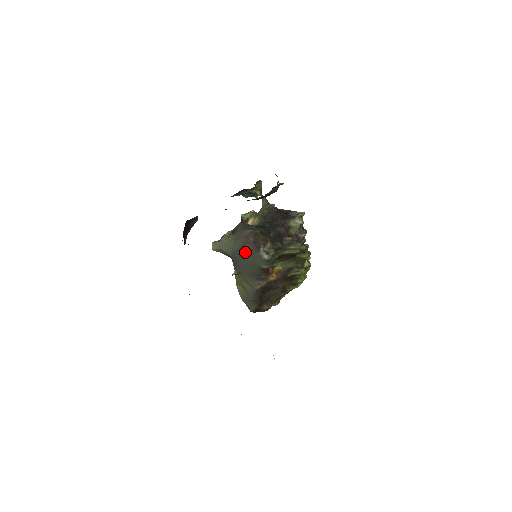
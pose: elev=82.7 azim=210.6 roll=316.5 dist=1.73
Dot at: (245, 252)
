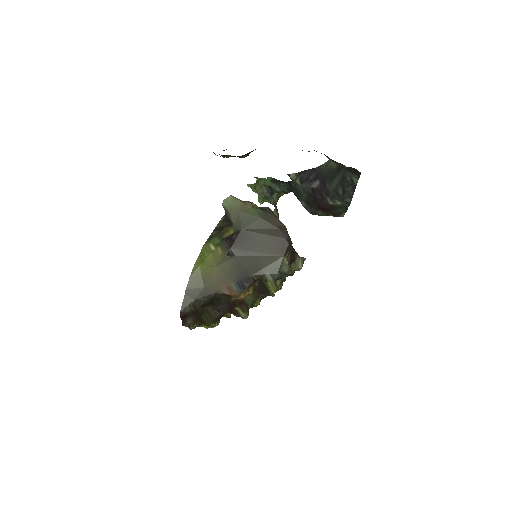
Dot at: (265, 240)
